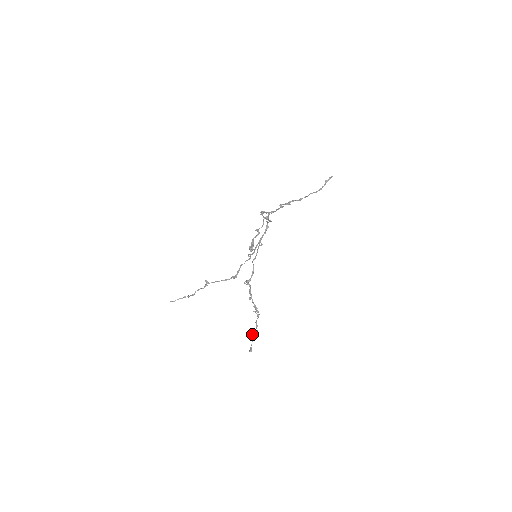
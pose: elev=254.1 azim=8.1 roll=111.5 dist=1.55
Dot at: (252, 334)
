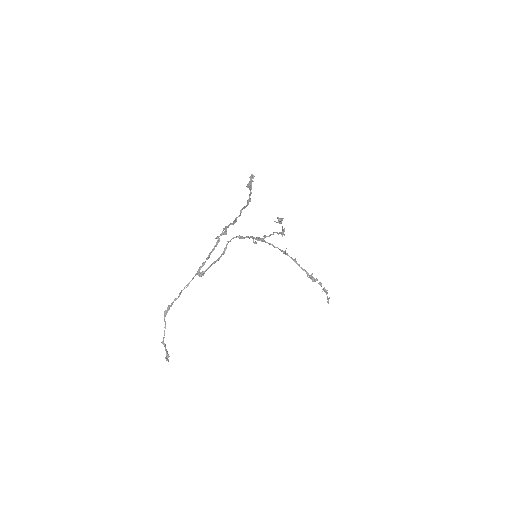
Dot at: occluded
